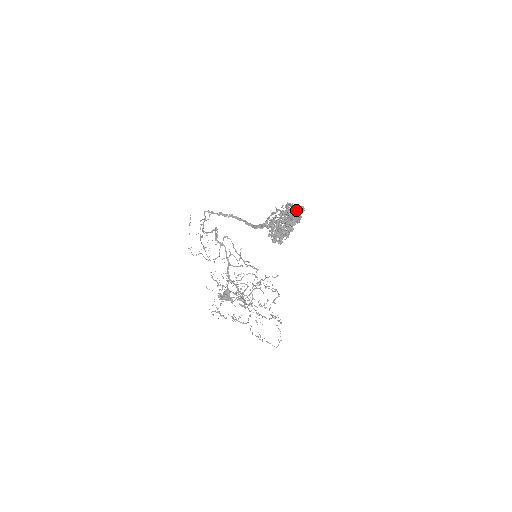
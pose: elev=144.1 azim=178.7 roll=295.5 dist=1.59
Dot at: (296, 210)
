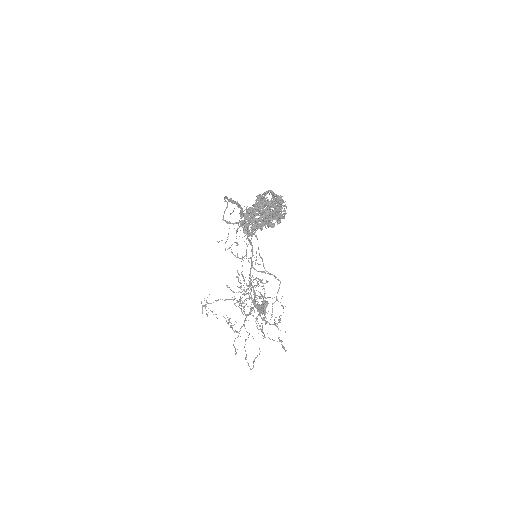
Dot at: (275, 200)
